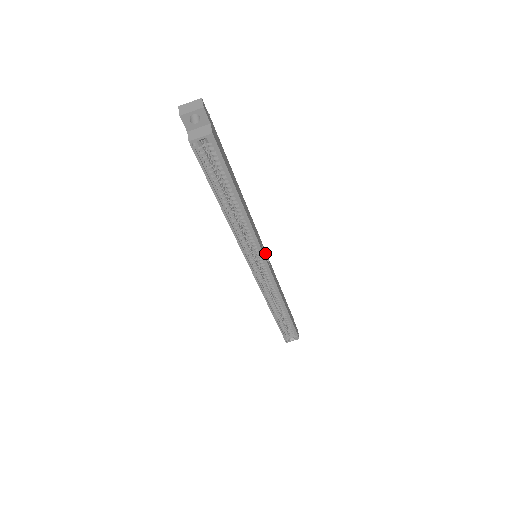
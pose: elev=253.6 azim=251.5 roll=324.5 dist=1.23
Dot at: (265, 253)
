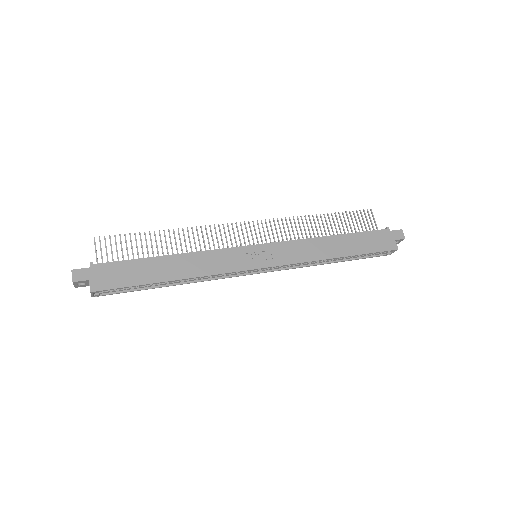
Dot at: (258, 253)
